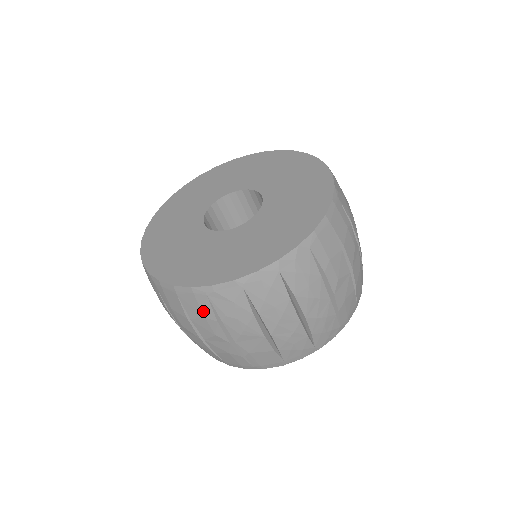
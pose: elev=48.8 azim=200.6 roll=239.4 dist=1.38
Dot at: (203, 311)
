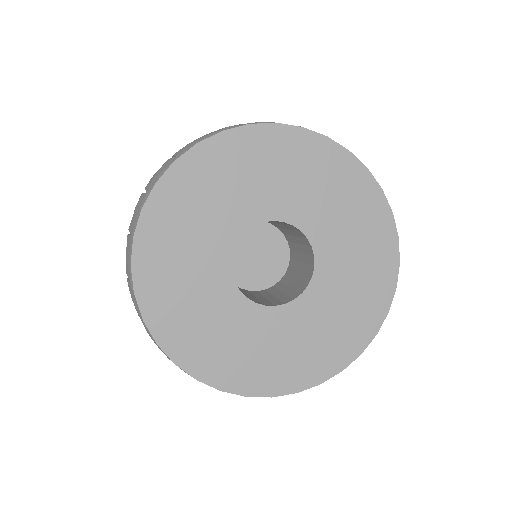
Dot at: occluded
